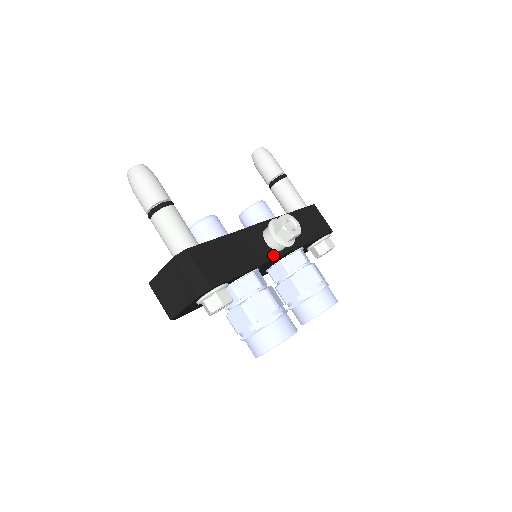
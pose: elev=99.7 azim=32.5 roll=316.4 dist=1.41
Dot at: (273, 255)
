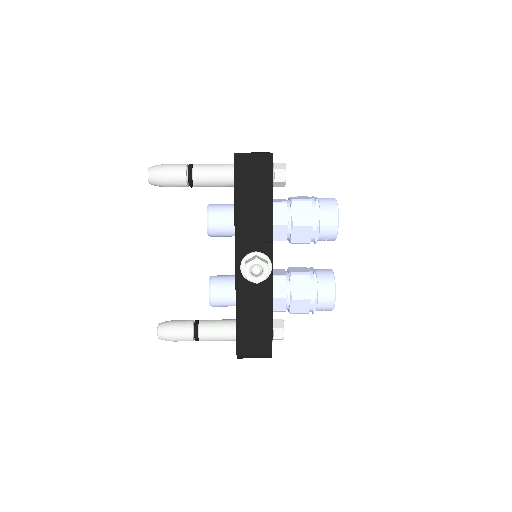
Dot at: occluded
